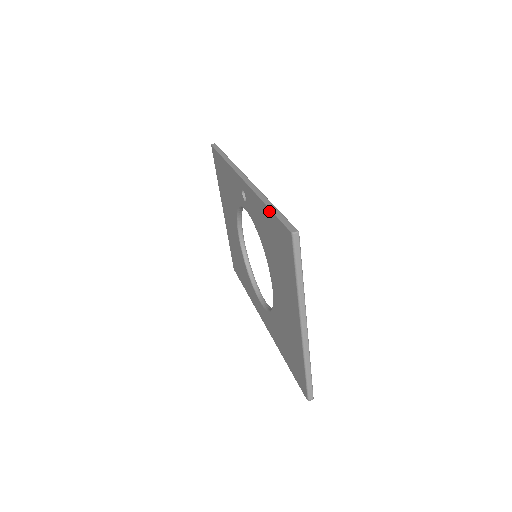
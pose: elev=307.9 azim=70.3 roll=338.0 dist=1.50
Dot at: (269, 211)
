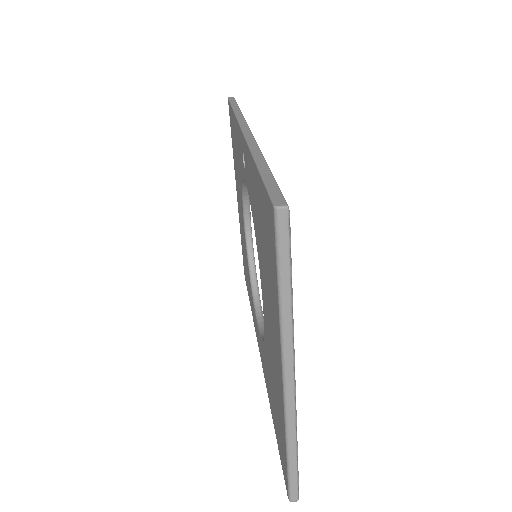
Dot at: (257, 173)
